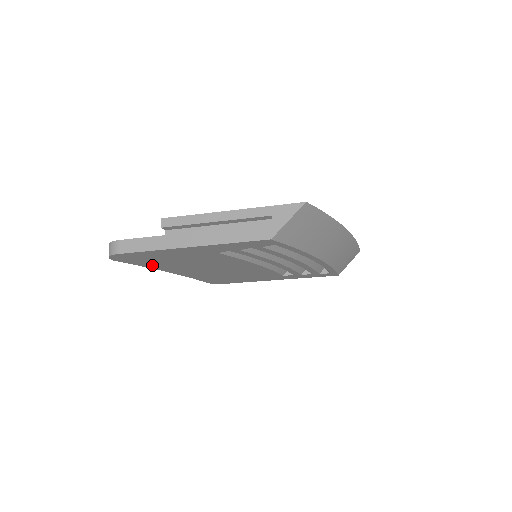
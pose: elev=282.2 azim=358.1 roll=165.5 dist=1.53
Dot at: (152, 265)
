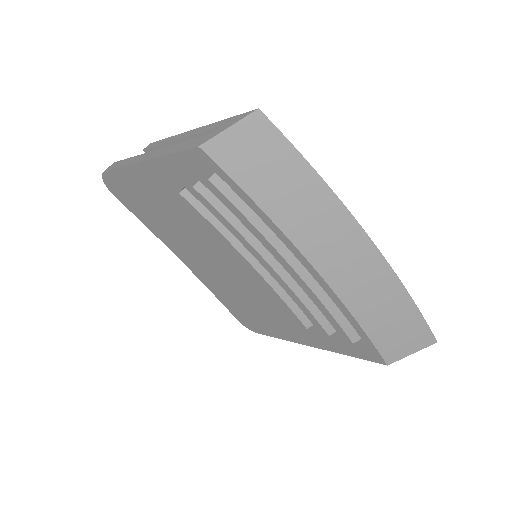
Dot at: (150, 224)
